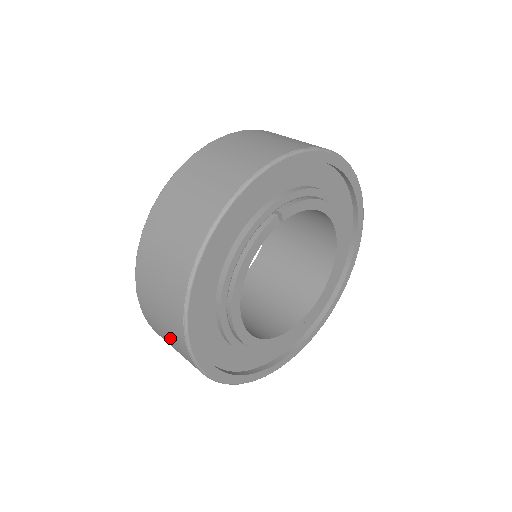
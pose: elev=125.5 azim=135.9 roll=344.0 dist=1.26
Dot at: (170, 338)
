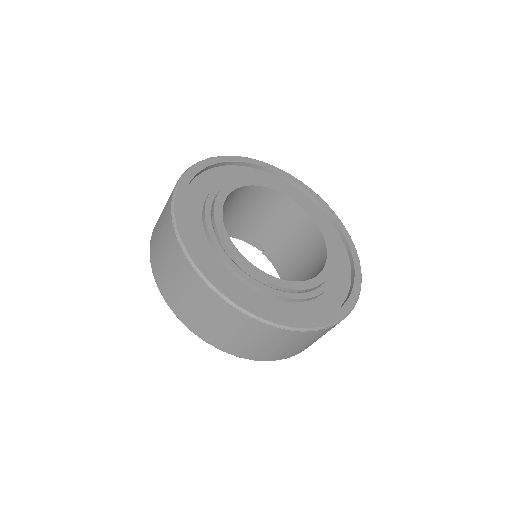
Dot at: (229, 326)
